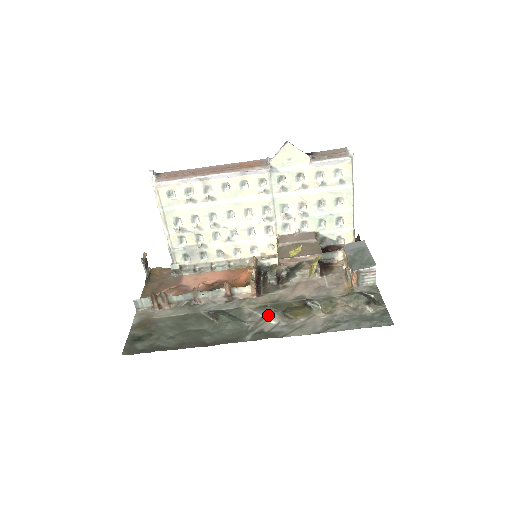
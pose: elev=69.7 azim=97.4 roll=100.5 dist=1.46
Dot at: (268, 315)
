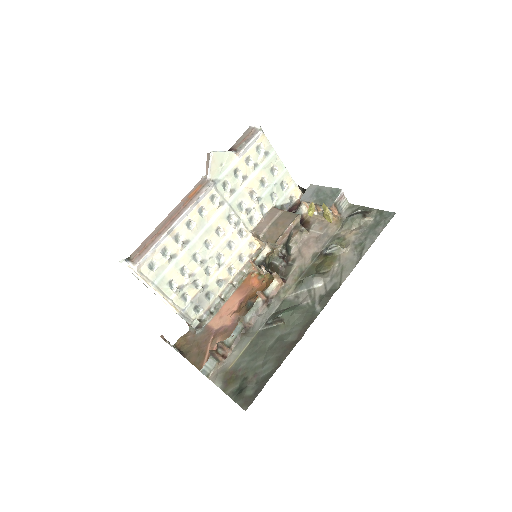
Dot at: (311, 284)
